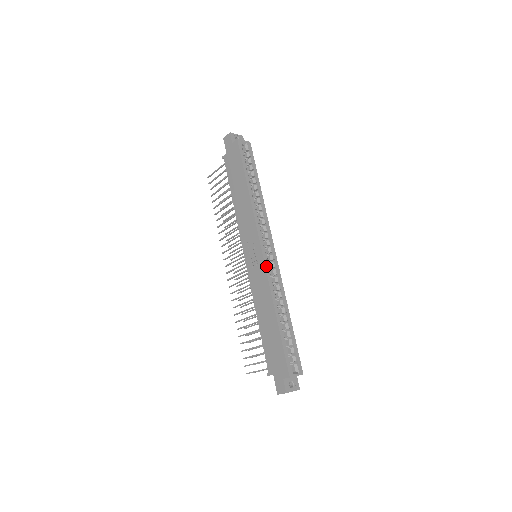
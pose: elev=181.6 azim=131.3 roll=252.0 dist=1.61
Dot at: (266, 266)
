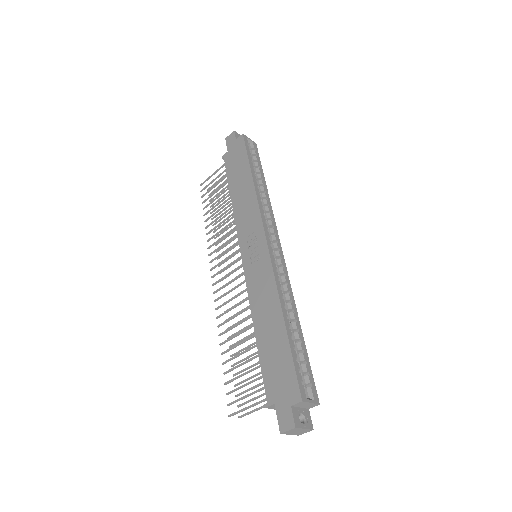
Dot at: (271, 258)
